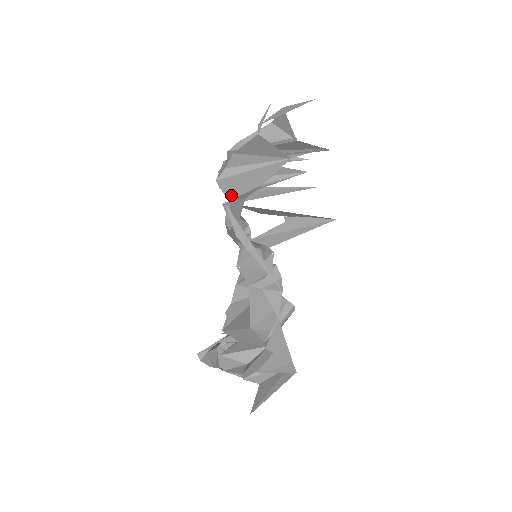
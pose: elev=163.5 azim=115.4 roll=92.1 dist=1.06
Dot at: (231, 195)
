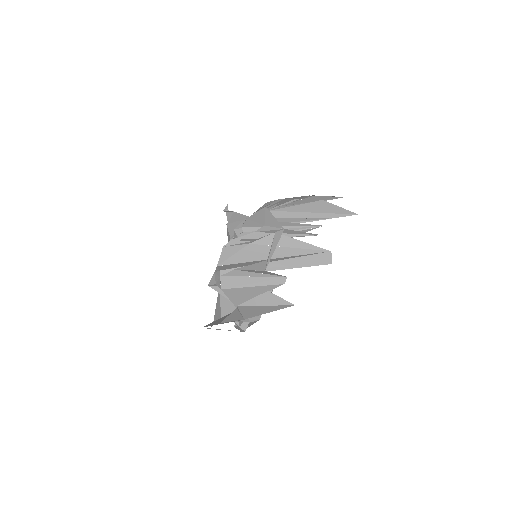
Dot at: occluded
